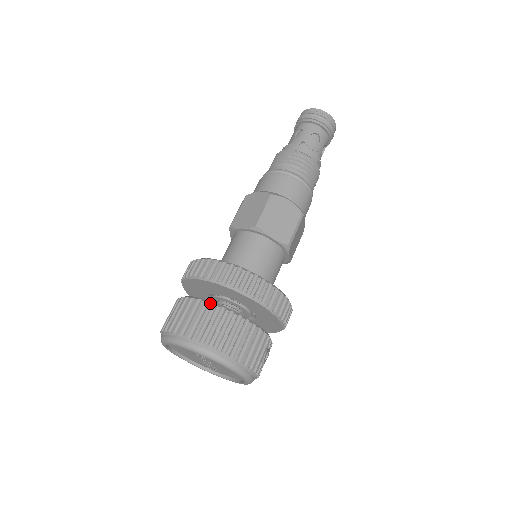
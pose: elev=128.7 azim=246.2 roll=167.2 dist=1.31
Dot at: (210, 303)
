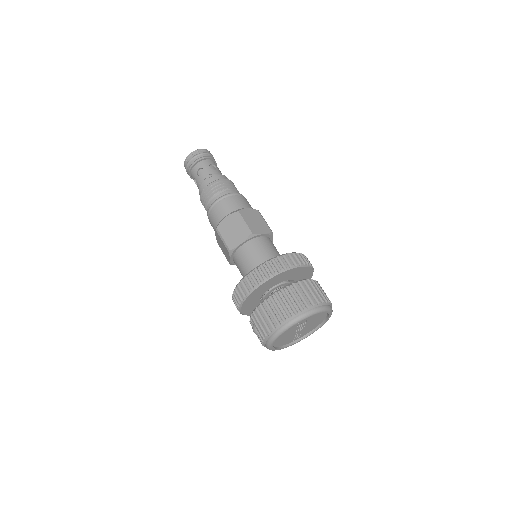
Dot at: (284, 288)
